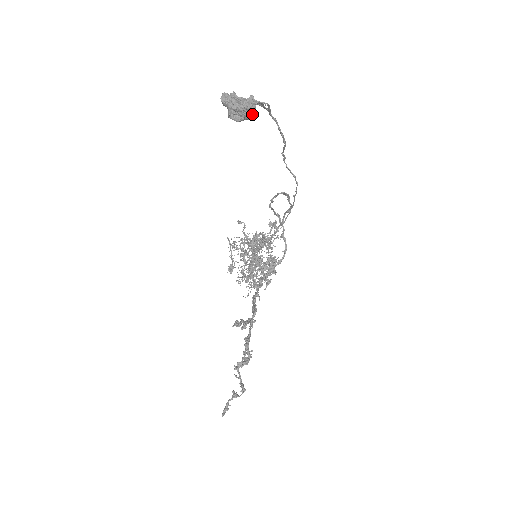
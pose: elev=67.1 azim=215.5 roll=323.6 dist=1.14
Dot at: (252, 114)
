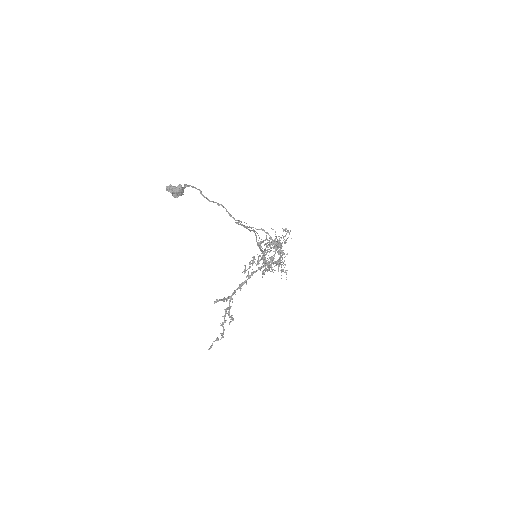
Dot at: (182, 193)
